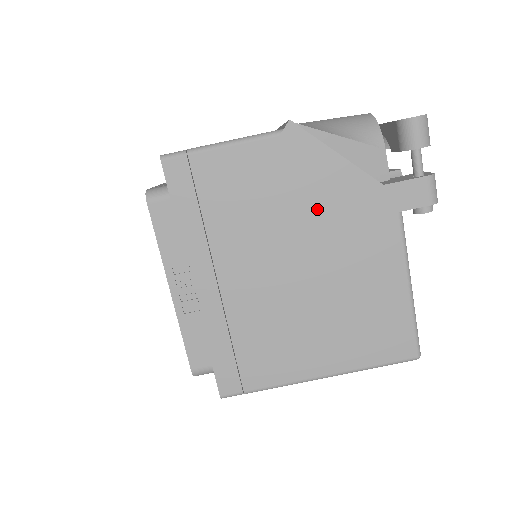
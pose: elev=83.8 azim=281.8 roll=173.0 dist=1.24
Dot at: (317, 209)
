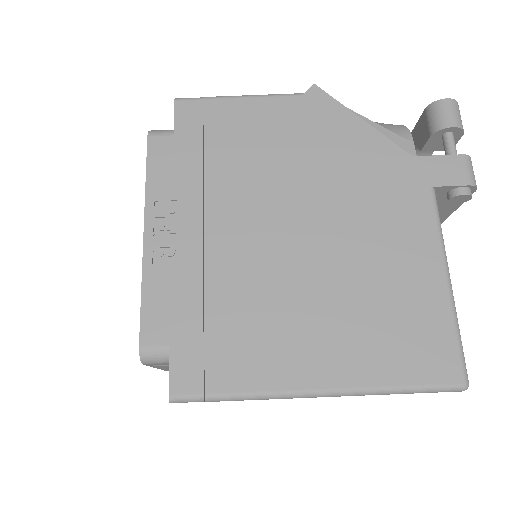
Dot at: (335, 170)
